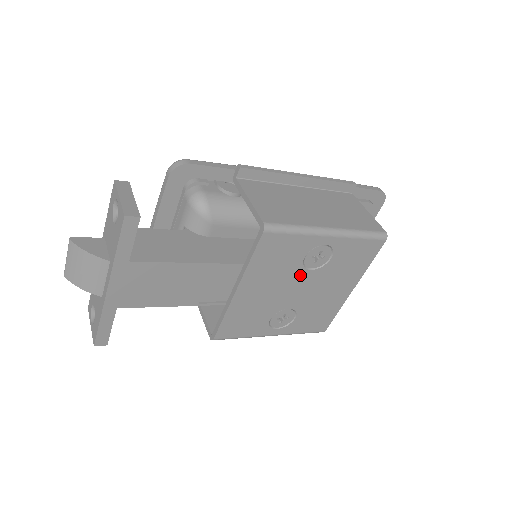
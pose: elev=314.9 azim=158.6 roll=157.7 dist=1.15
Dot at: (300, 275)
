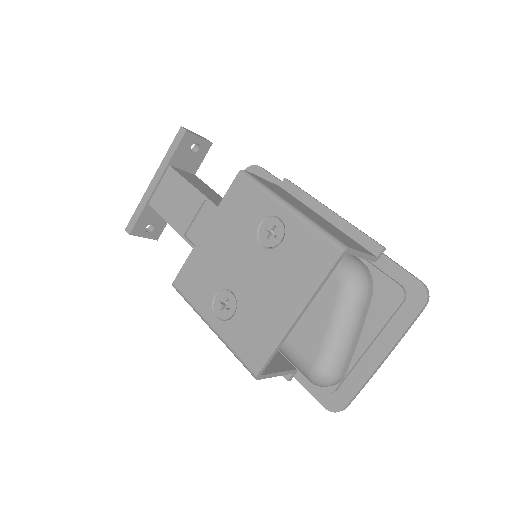
Dot at: (252, 247)
